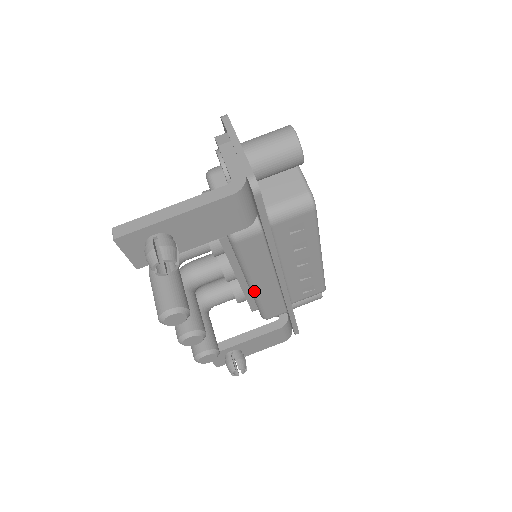
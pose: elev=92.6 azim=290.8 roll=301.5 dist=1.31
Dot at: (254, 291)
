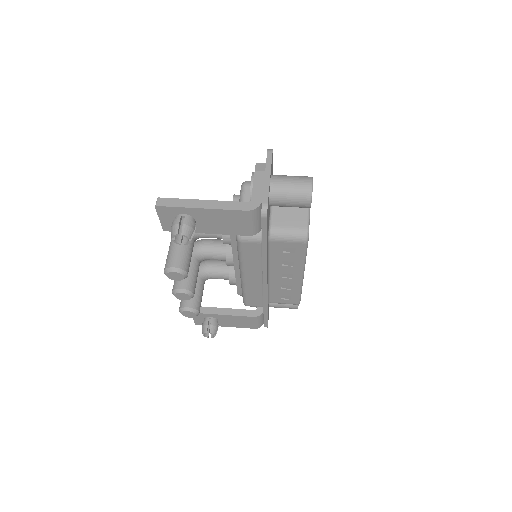
Dot at: (243, 281)
